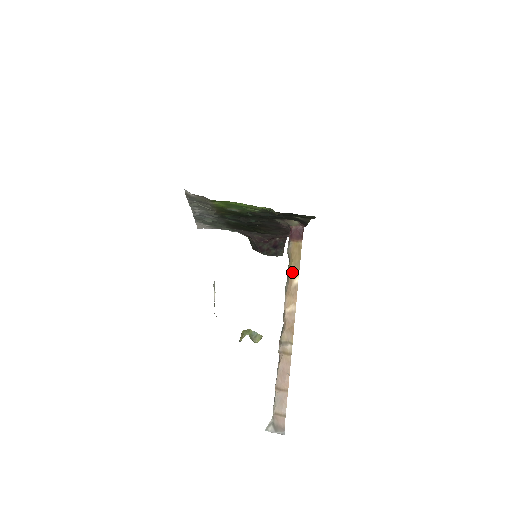
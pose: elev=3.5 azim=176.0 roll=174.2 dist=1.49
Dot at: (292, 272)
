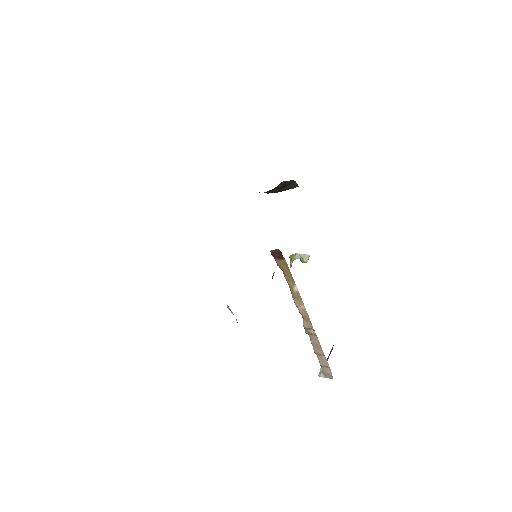
Dot at: (289, 282)
